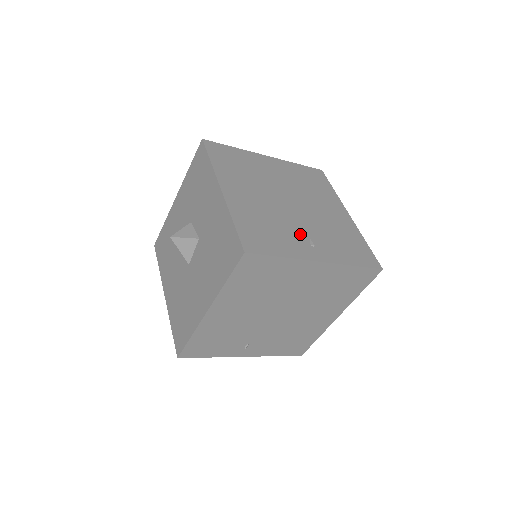
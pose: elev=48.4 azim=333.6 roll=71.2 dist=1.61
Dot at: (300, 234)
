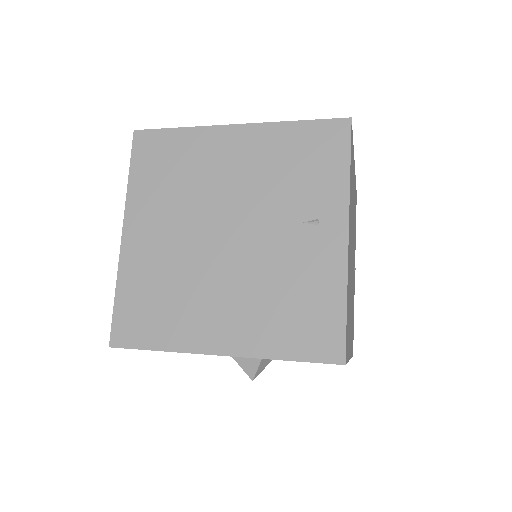
Dot at: occluded
